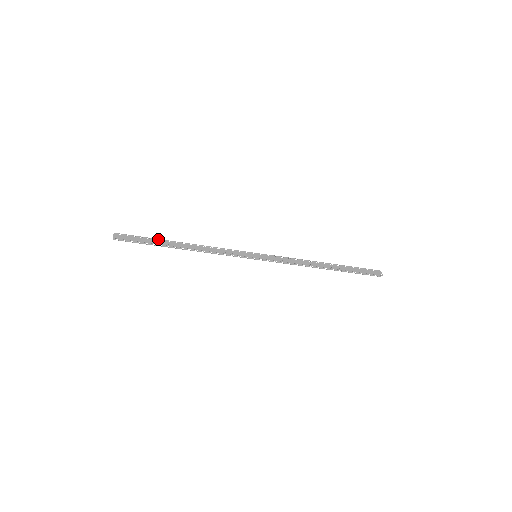
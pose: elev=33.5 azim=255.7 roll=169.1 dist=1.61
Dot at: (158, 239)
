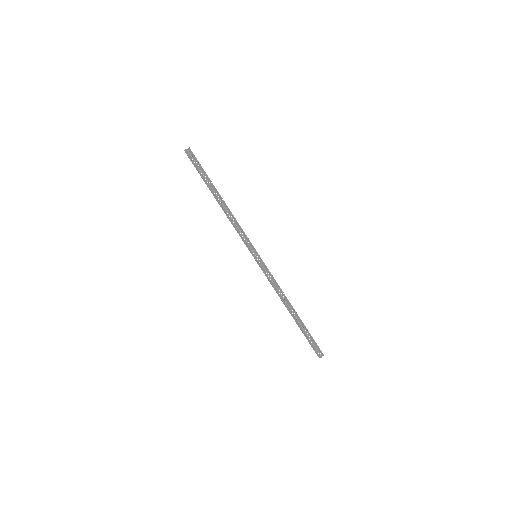
Dot at: (208, 181)
